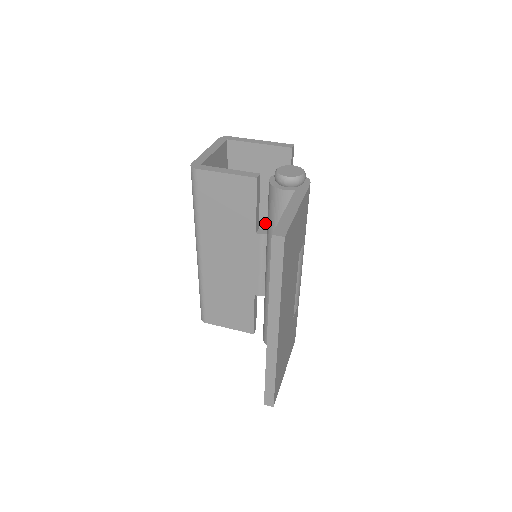
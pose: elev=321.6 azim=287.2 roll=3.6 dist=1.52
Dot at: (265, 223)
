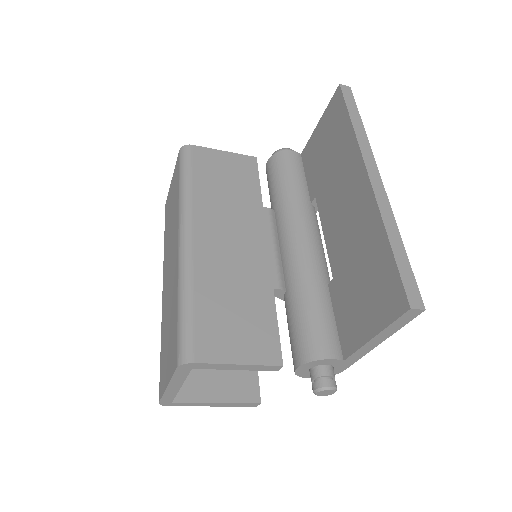
Dot at: occluded
